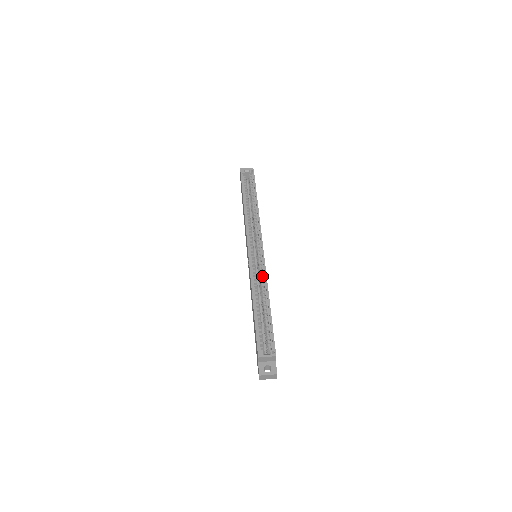
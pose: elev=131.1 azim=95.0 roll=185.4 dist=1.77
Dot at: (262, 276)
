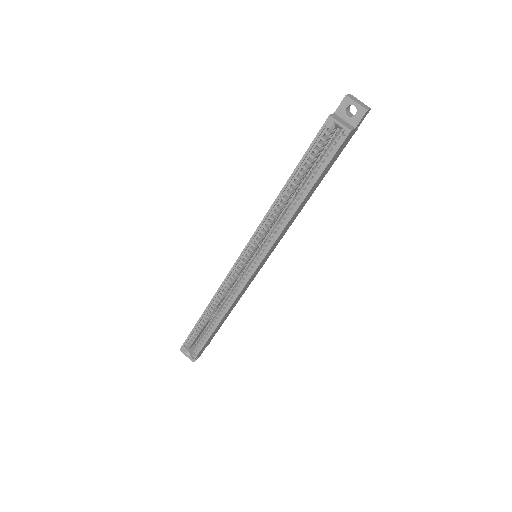
Dot at: (237, 290)
